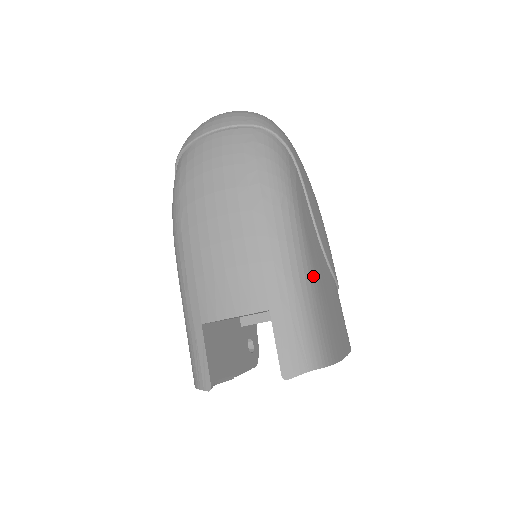
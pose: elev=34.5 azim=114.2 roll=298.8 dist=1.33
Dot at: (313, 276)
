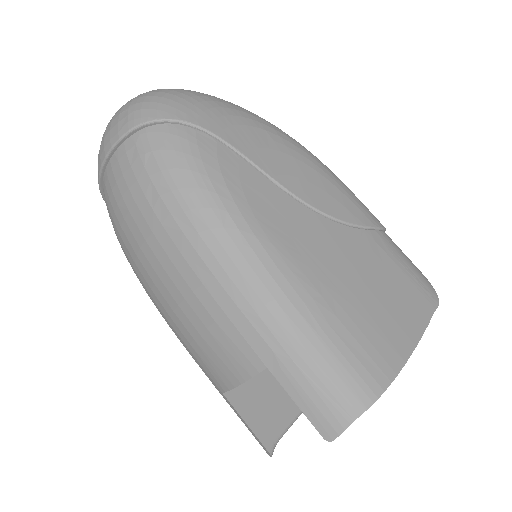
Dot at: (305, 285)
